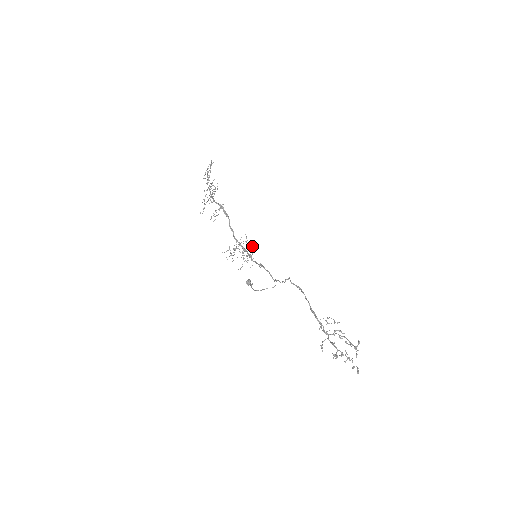
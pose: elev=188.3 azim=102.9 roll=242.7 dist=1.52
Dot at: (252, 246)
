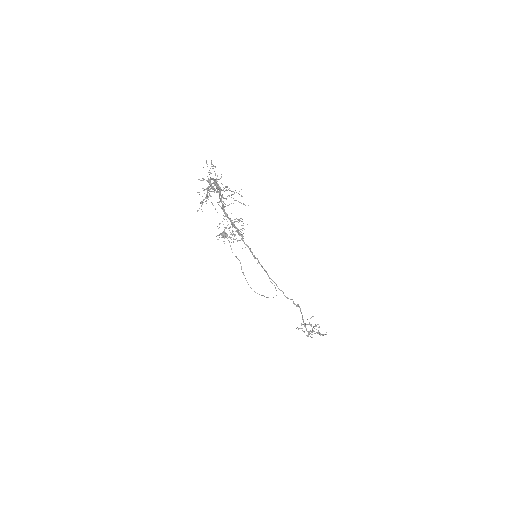
Dot at: occluded
